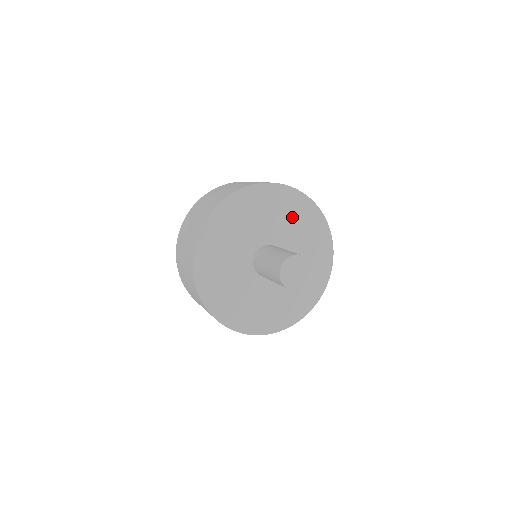
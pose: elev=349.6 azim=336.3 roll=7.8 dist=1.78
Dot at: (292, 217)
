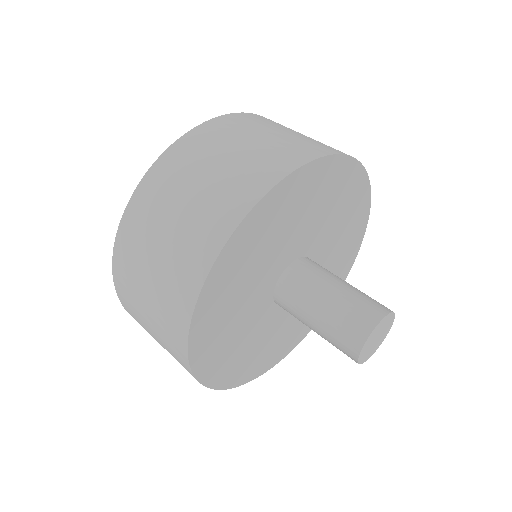
Dot at: (270, 237)
